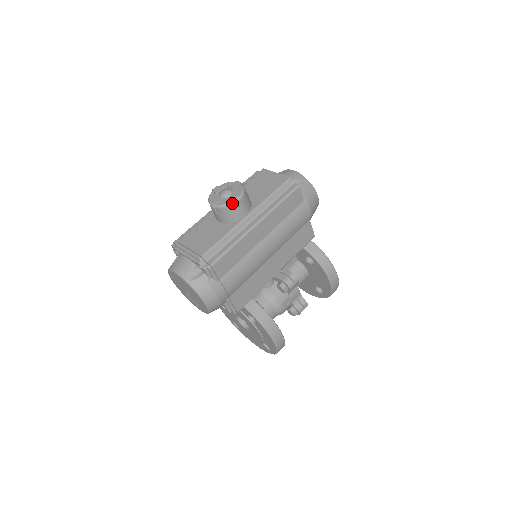
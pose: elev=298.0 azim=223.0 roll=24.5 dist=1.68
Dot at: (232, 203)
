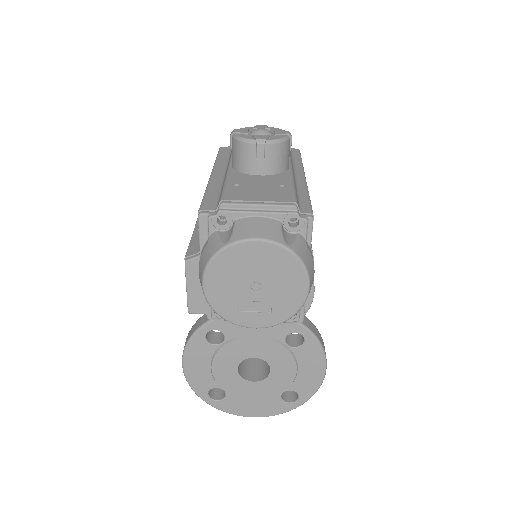
Dot at: (288, 138)
